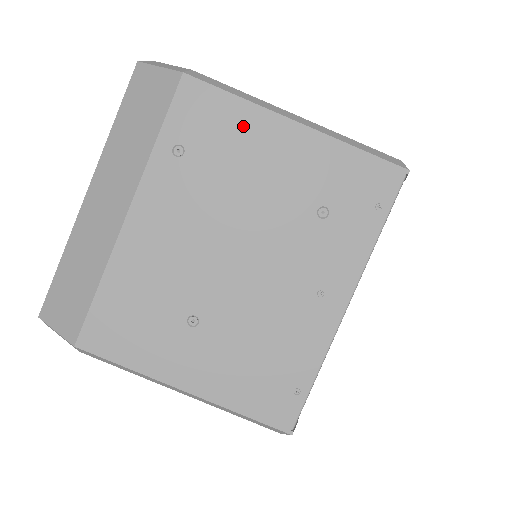
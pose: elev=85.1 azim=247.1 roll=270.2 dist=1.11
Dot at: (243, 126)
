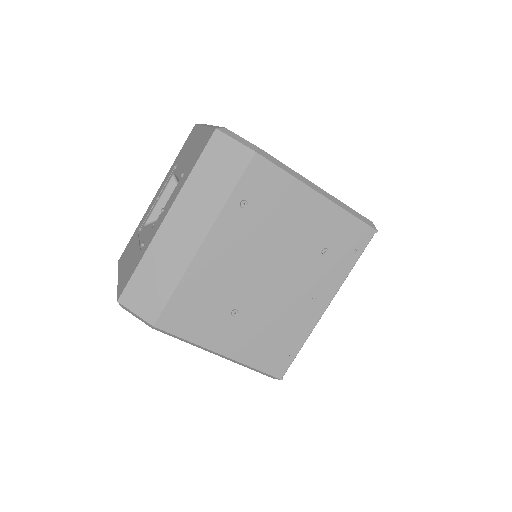
Dot at: (288, 193)
